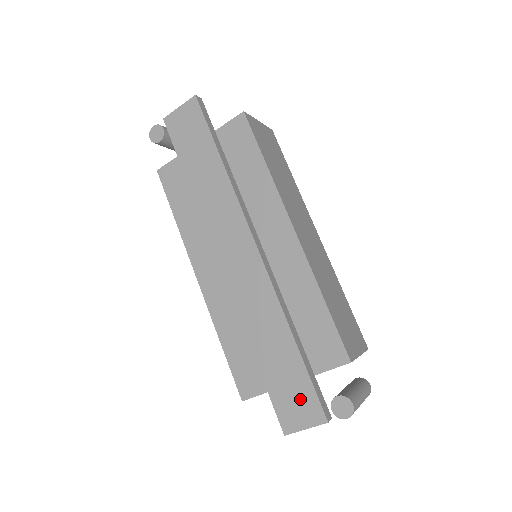
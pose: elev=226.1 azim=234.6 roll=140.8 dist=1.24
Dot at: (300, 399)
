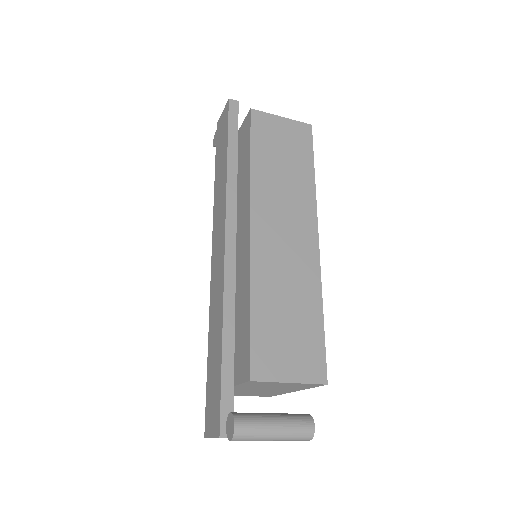
Dot at: (214, 404)
